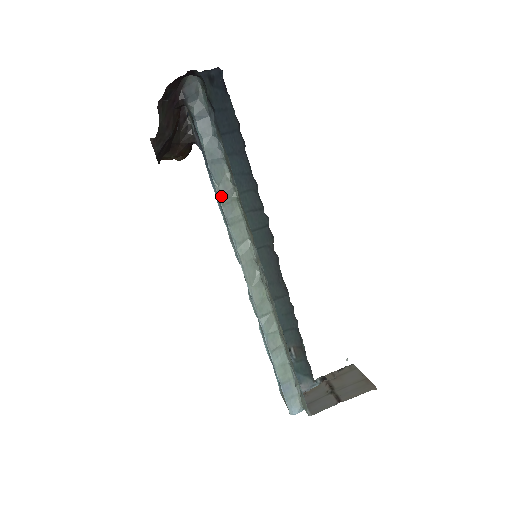
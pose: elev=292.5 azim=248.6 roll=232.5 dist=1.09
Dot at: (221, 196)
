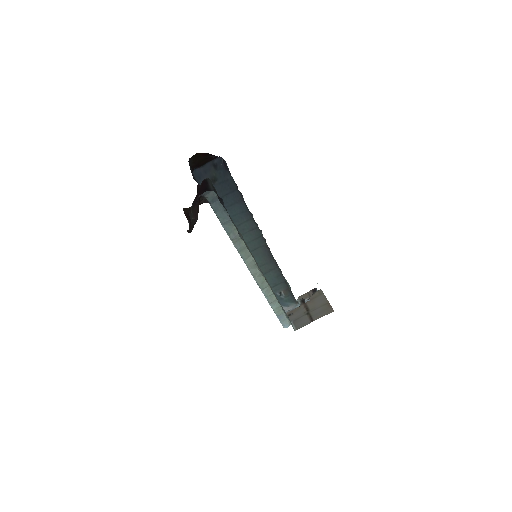
Dot at: (232, 239)
